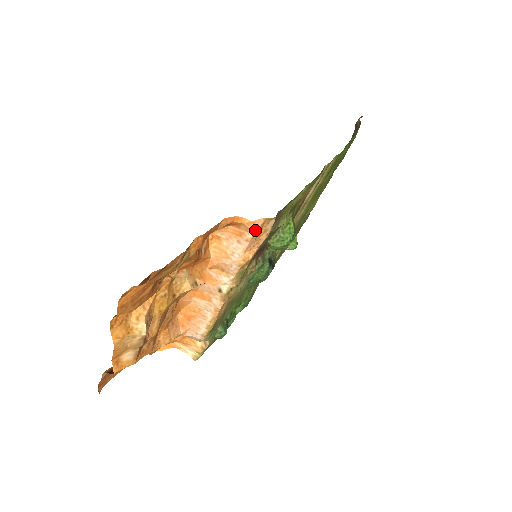
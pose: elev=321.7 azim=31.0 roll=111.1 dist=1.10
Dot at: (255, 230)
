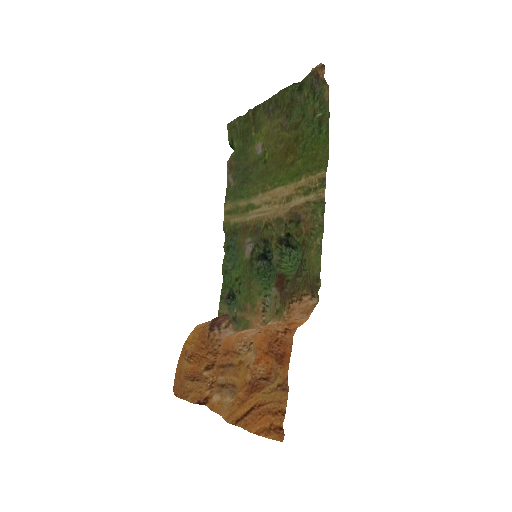
Dot at: (306, 318)
